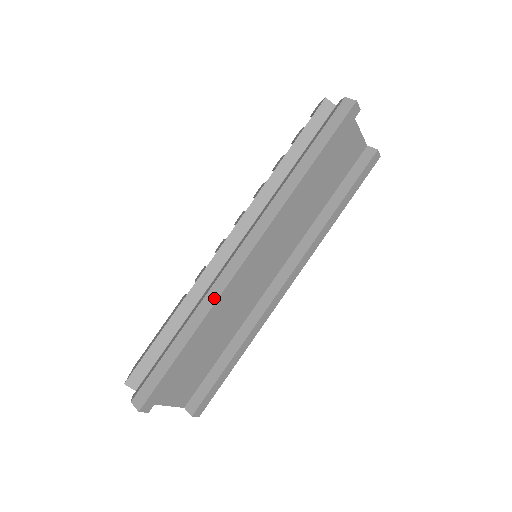
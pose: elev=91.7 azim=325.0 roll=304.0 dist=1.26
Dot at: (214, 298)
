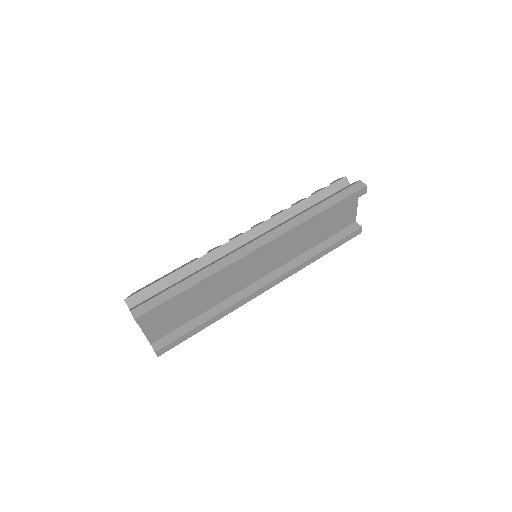
Dot at: (225, 264)
